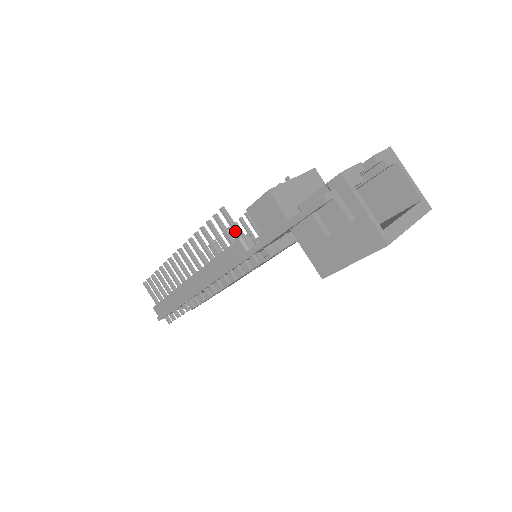
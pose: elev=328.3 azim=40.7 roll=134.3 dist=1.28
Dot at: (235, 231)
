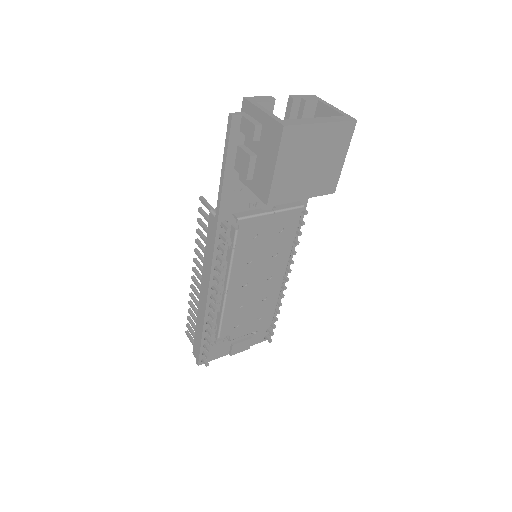
Dot at: occluded
